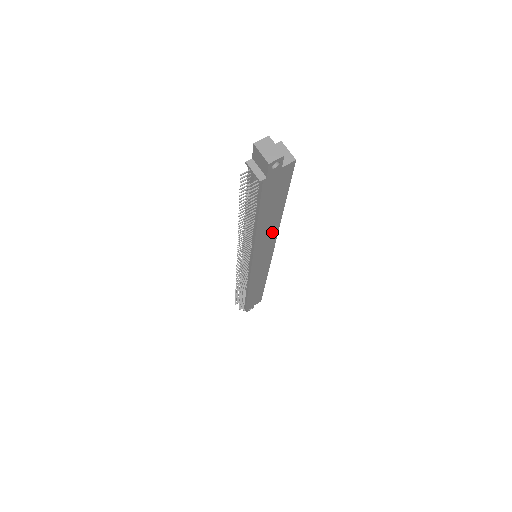
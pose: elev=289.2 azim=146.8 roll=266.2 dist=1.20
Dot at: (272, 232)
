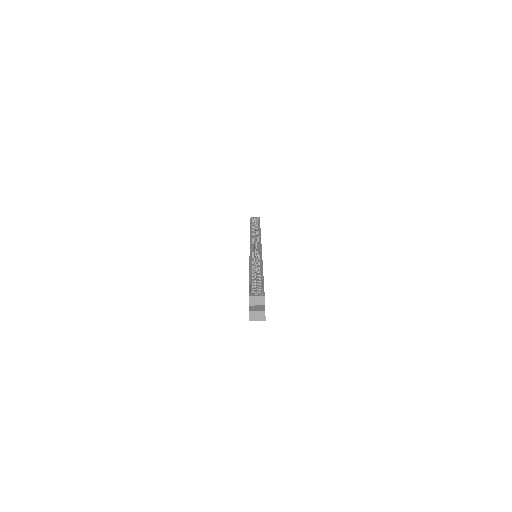
Dot at: occluded
